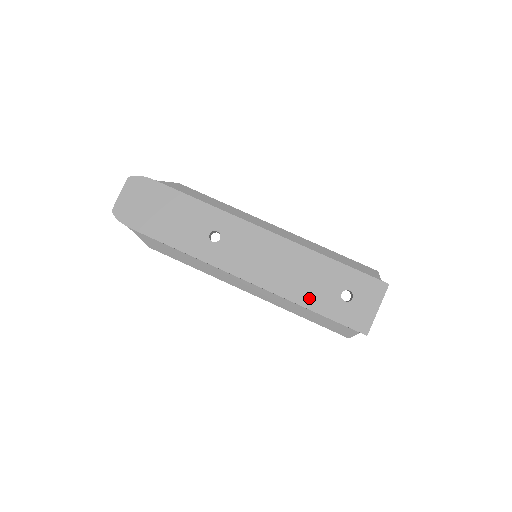
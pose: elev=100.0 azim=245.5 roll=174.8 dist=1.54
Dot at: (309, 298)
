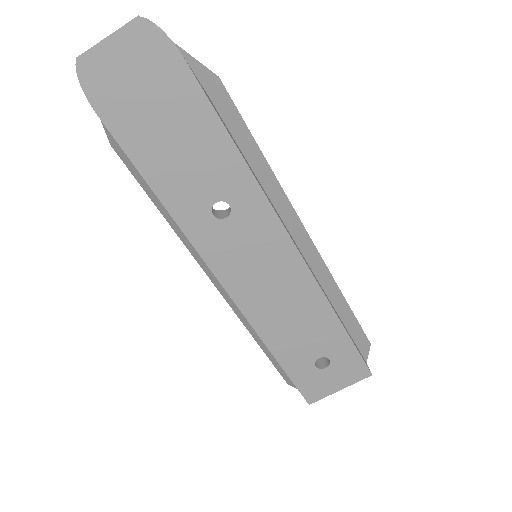
Dot at: (282, 344)
